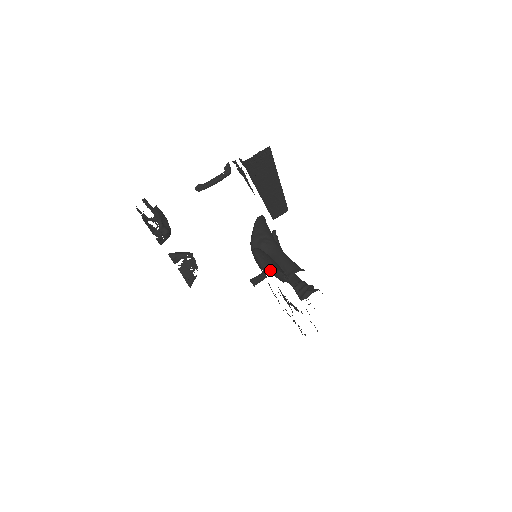
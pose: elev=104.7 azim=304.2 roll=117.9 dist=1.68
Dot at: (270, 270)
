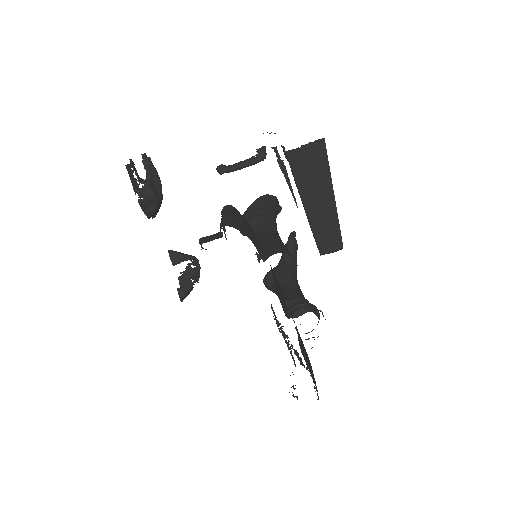
Dot at: (229, 225)
